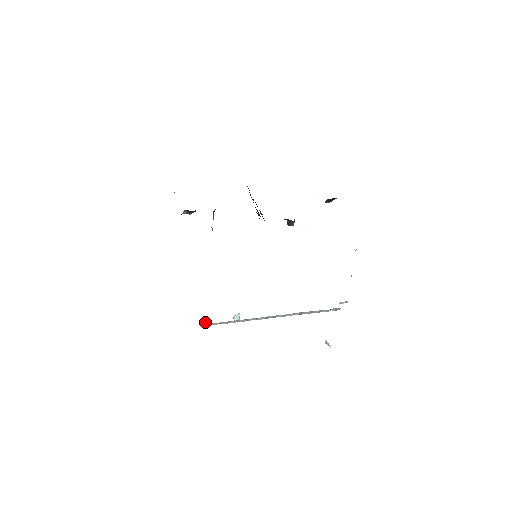
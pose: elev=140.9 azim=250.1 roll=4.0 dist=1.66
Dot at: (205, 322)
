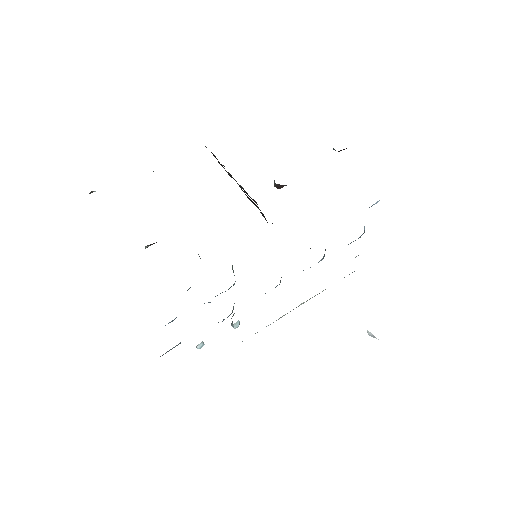
Dot at: (200, 347)
